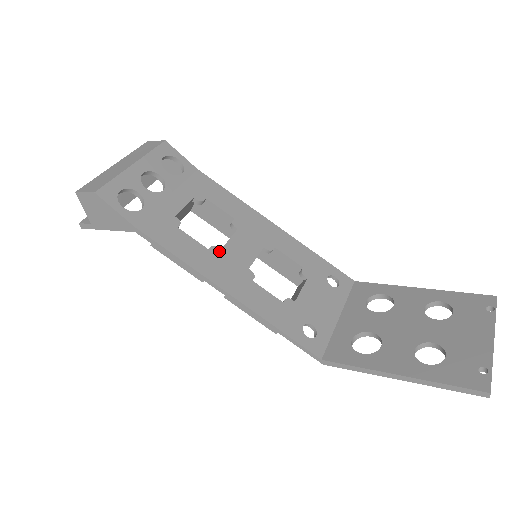
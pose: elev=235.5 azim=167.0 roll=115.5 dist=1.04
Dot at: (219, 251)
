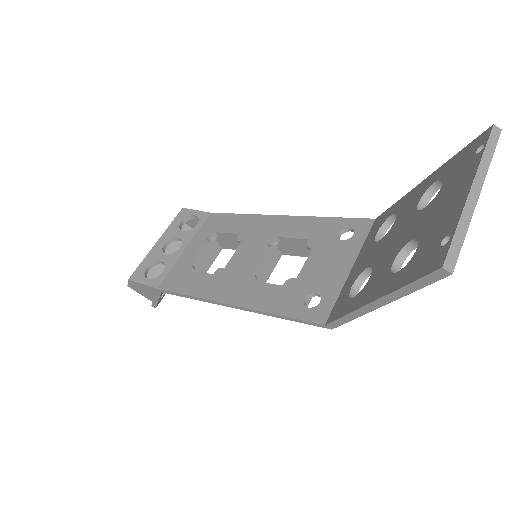
Dot at: (222, 271)
